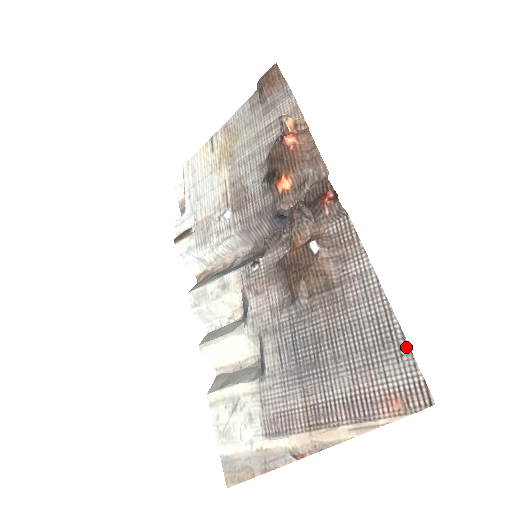
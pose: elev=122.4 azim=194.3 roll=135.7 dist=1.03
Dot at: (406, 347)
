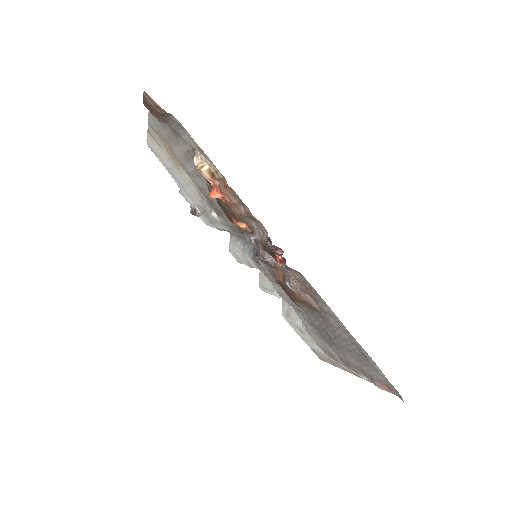
Dot at: (378, 368)
